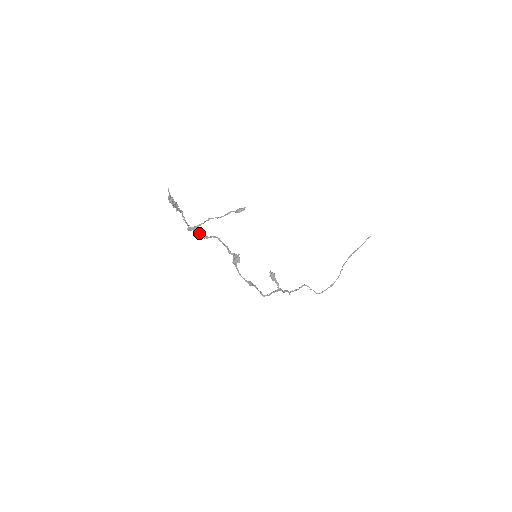
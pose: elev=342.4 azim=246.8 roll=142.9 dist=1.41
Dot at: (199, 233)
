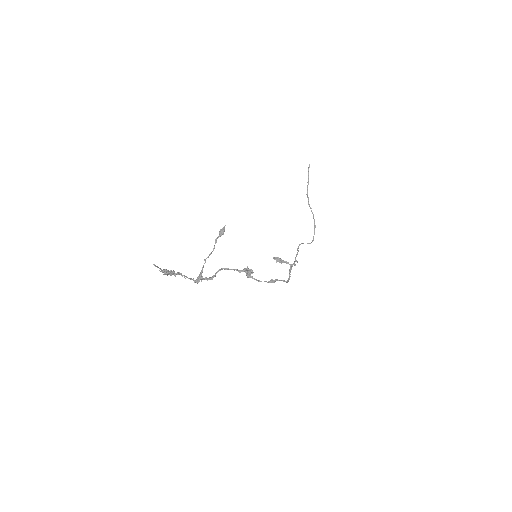
Dot at: (206, 278)
